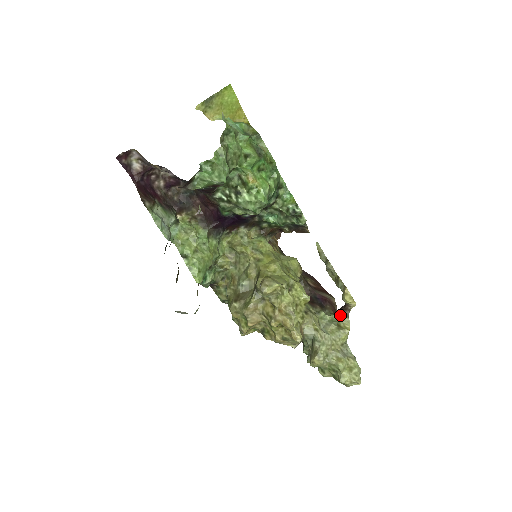
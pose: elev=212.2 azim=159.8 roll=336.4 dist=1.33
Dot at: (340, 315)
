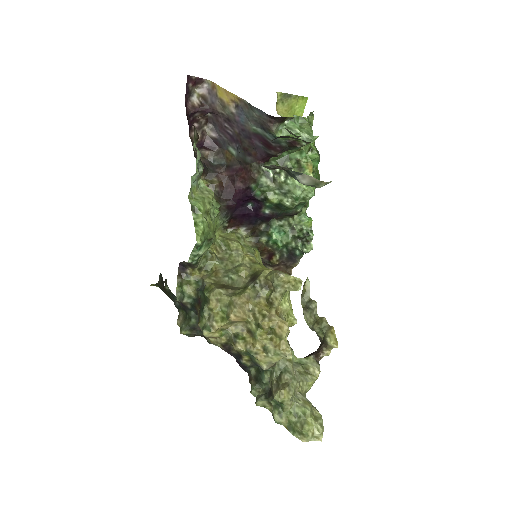
Dot at: (311, 359)
